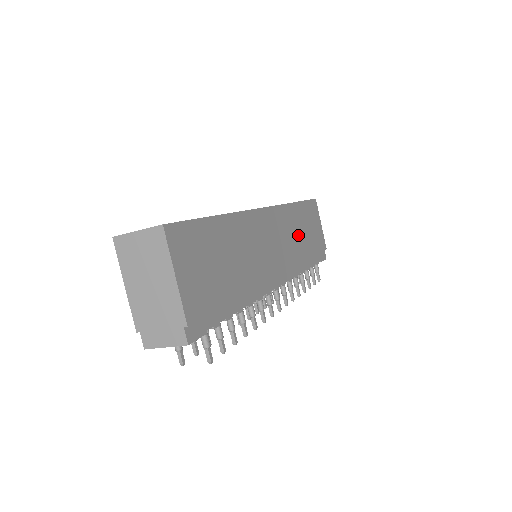
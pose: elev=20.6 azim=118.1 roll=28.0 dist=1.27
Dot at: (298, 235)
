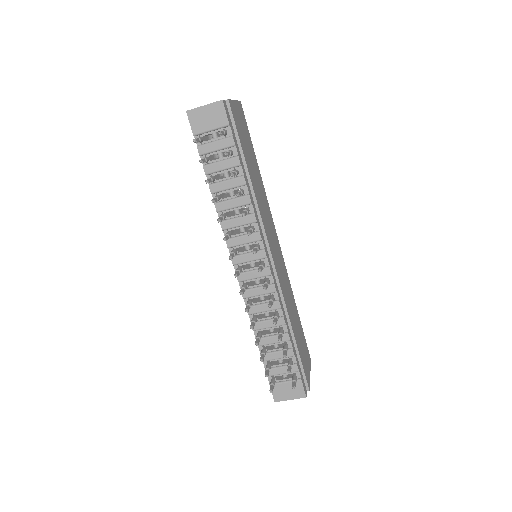
Dot at: (291, 307)
